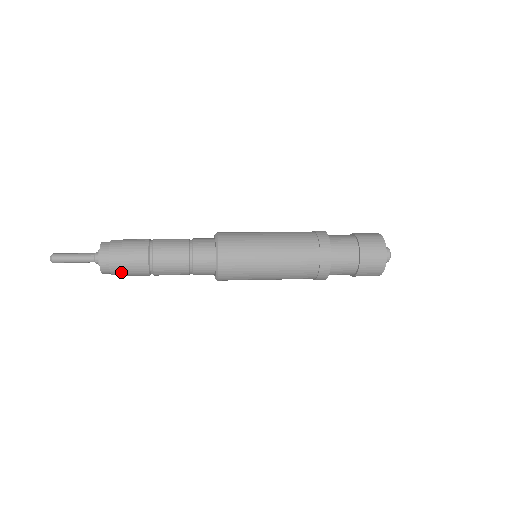
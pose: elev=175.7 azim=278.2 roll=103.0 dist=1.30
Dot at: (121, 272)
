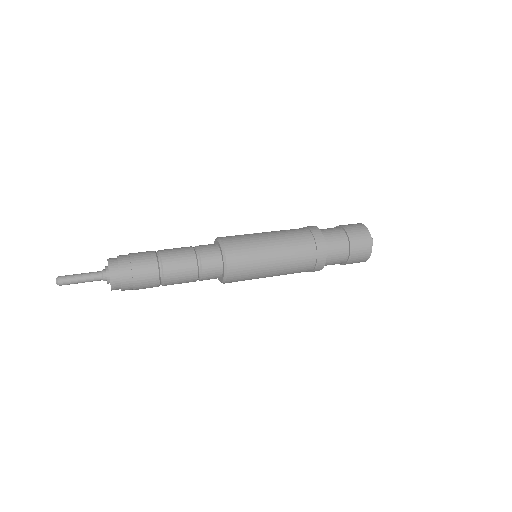
Dot at: (132, 288)
